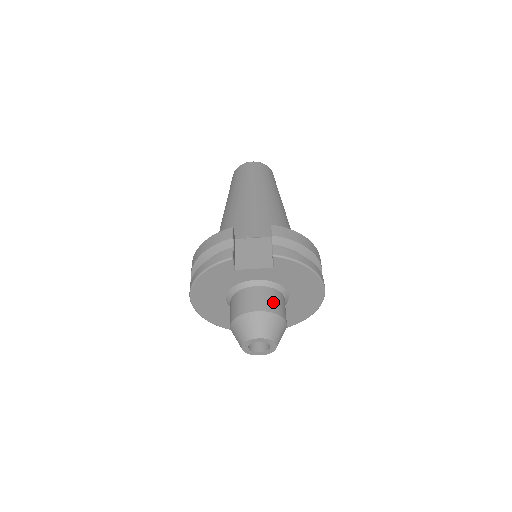
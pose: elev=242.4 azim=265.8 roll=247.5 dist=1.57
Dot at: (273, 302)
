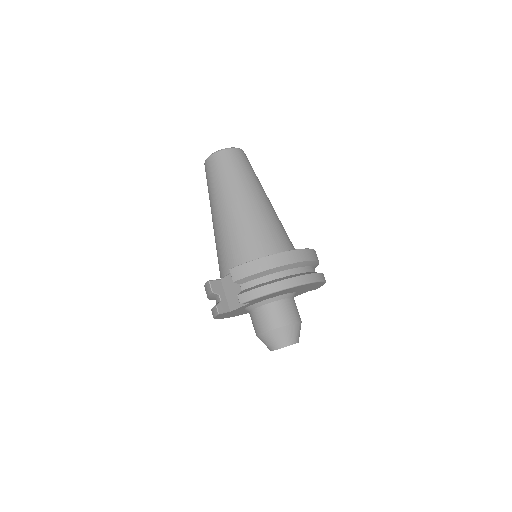
Dot at: (272, 318)
